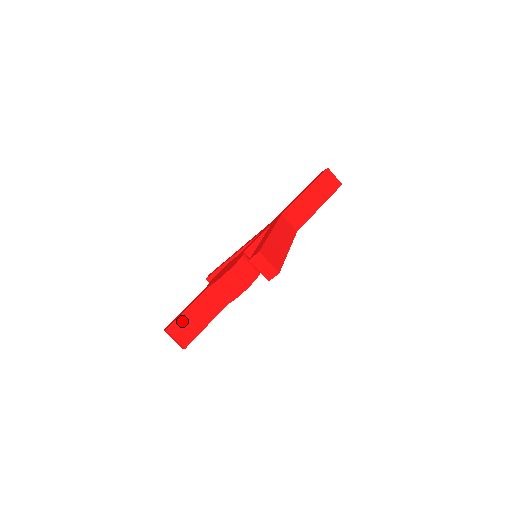
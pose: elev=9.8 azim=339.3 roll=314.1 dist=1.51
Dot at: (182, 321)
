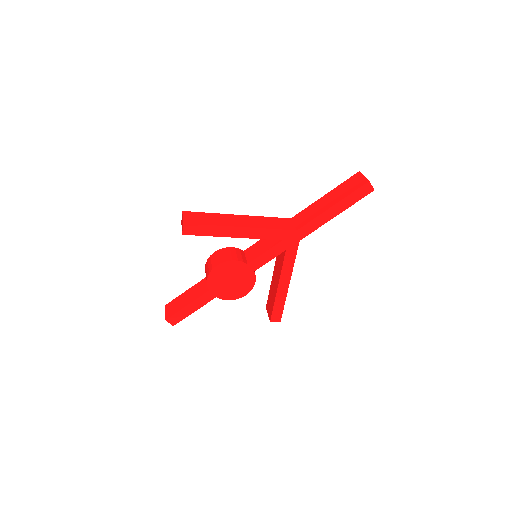
Dot at: (177, 300)
